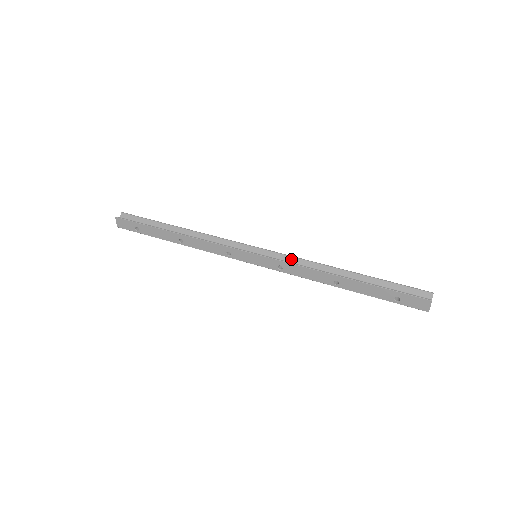
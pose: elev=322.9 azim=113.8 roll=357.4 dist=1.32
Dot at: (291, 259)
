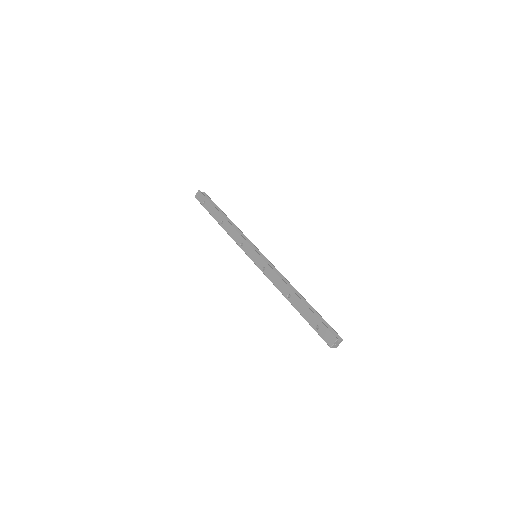
Dot at: (274, 269)
